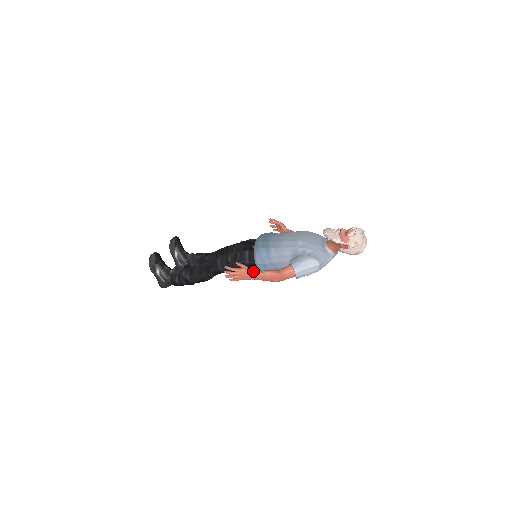
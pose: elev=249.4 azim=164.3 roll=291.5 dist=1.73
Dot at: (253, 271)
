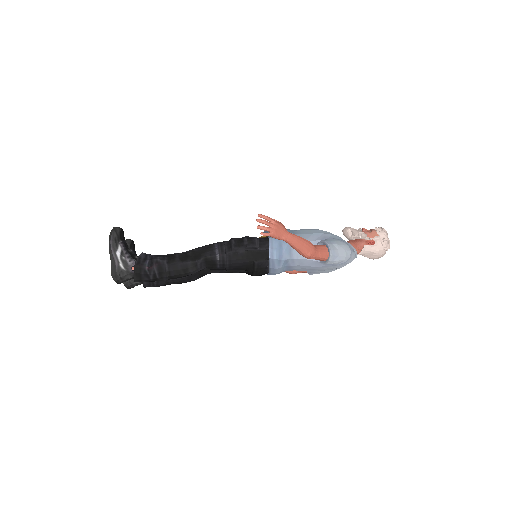
Dot at: (260, 263)
